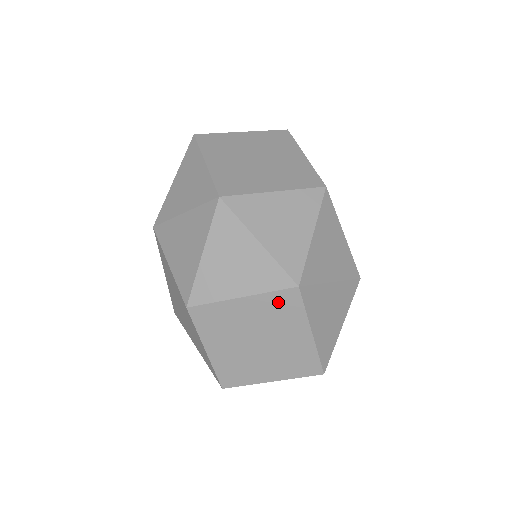
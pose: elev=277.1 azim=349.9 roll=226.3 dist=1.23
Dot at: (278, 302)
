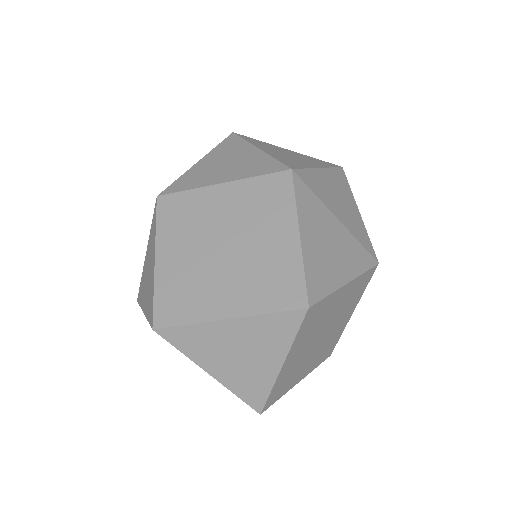
Dot at: (264, 189)
